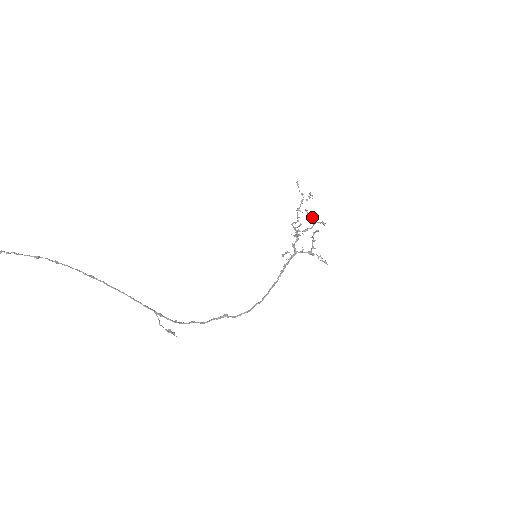
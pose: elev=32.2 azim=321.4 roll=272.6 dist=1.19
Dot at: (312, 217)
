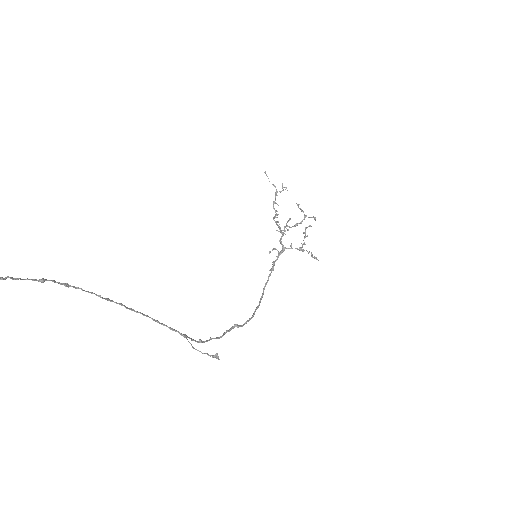
Dot at: (301, 211)
